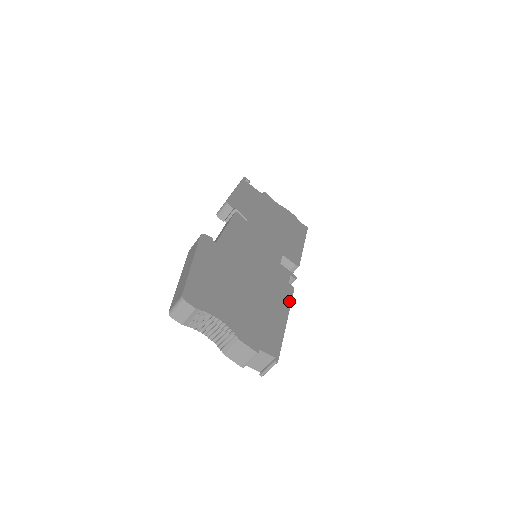
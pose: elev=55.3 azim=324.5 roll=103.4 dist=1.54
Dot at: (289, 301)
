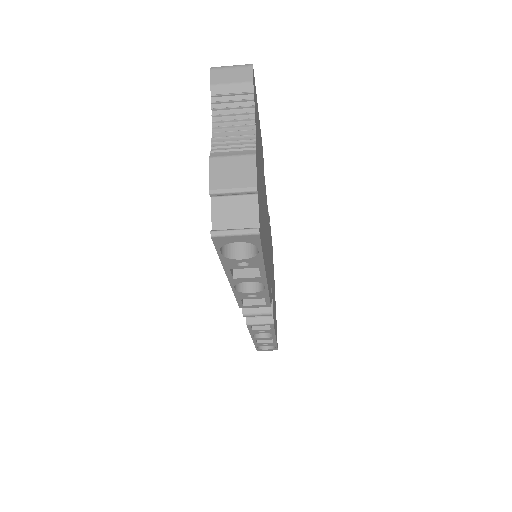
Dot at: occluded
